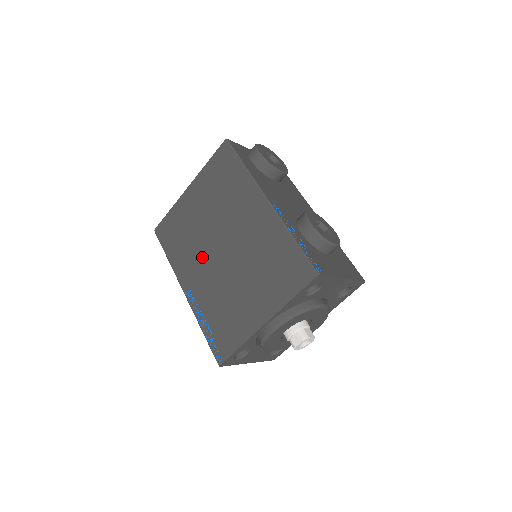
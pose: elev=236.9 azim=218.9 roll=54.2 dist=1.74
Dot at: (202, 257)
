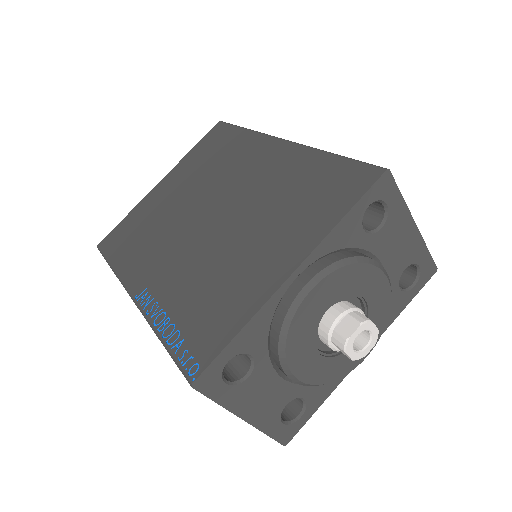
Dot at: (173, 239)
